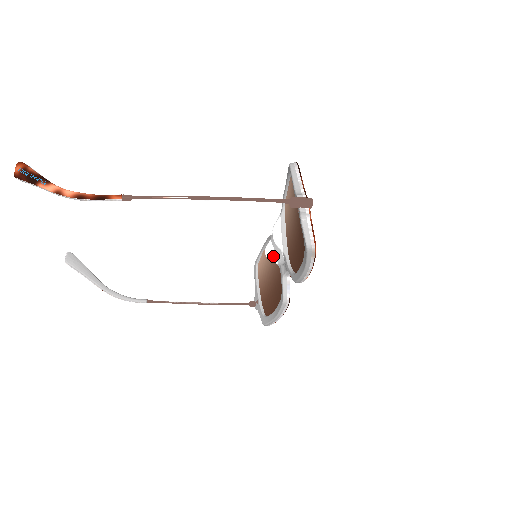
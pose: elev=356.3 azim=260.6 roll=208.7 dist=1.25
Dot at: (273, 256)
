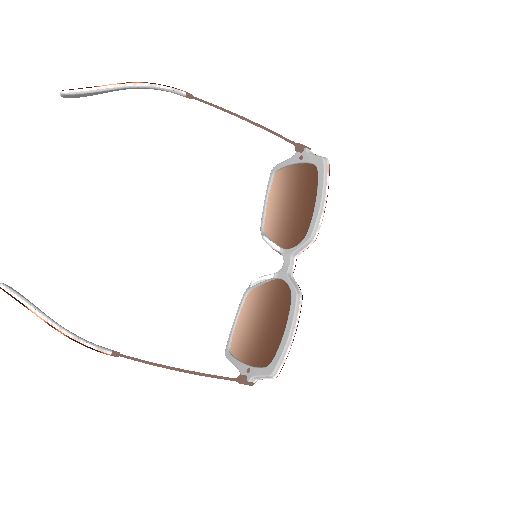
Dot at: (265, 275)
